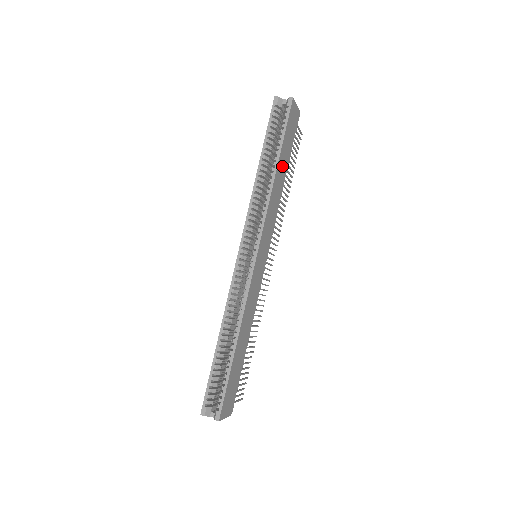
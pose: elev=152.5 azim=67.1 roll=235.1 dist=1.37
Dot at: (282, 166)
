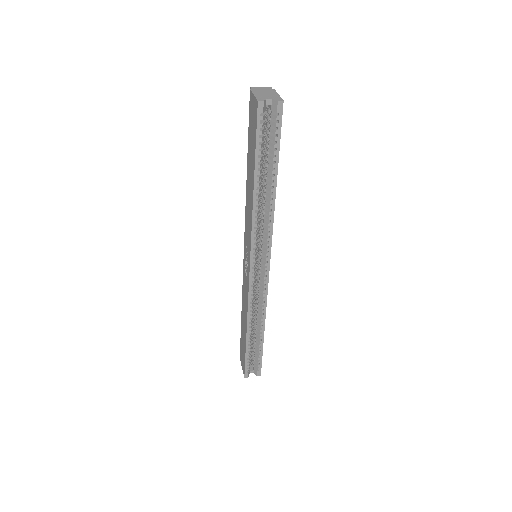
Dot at: occluded
